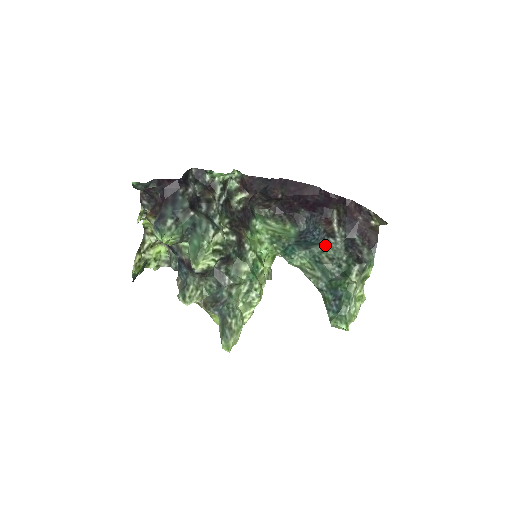
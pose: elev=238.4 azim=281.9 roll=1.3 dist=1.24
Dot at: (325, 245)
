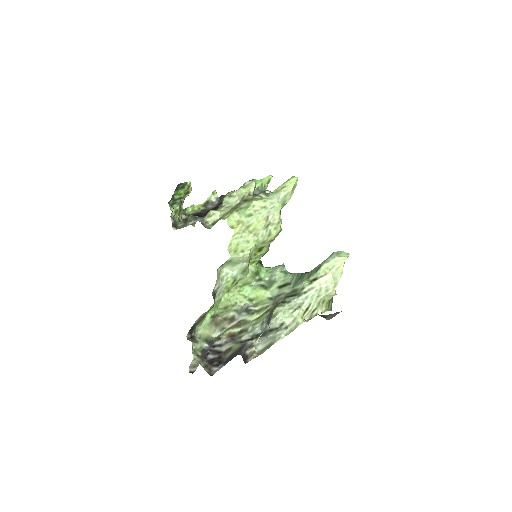
Dot at: occluded
